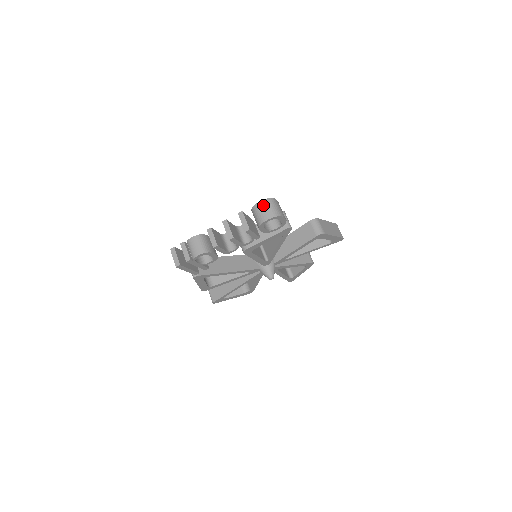
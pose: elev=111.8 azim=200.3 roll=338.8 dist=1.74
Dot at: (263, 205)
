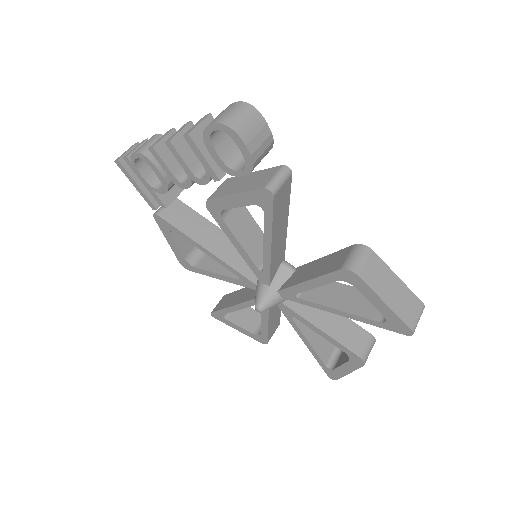
Dot at: (230, 107)
